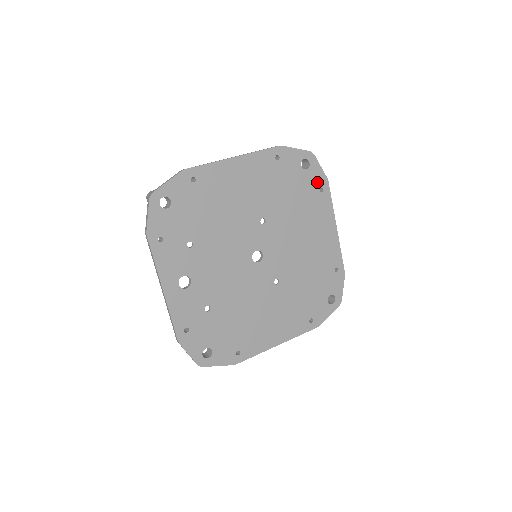
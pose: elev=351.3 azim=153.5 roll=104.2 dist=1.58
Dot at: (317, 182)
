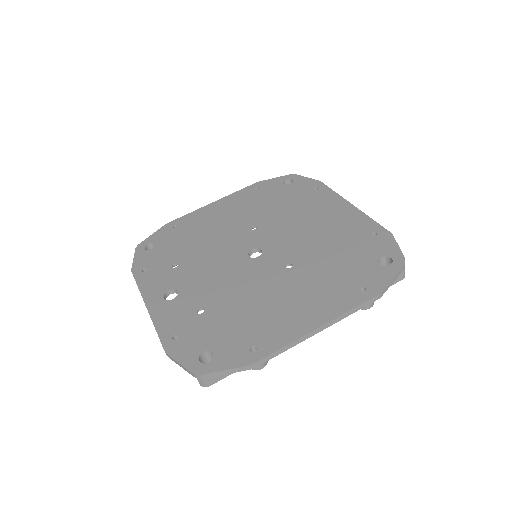
Dot at: (308, 187)
